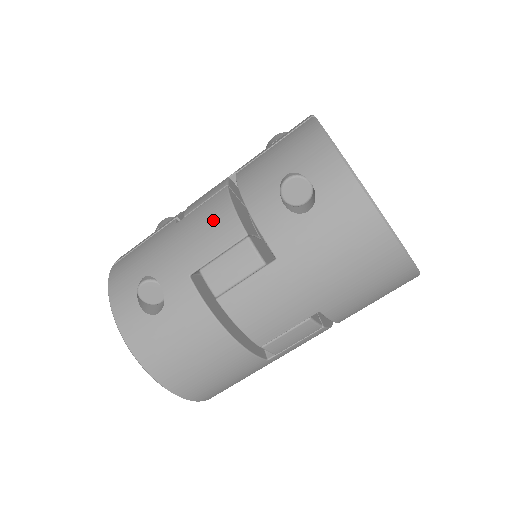
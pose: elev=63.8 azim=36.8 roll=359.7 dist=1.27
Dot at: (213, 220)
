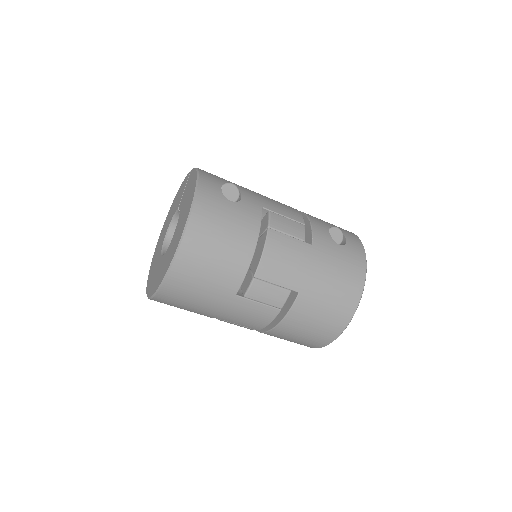
Dot at: (287, 206)
